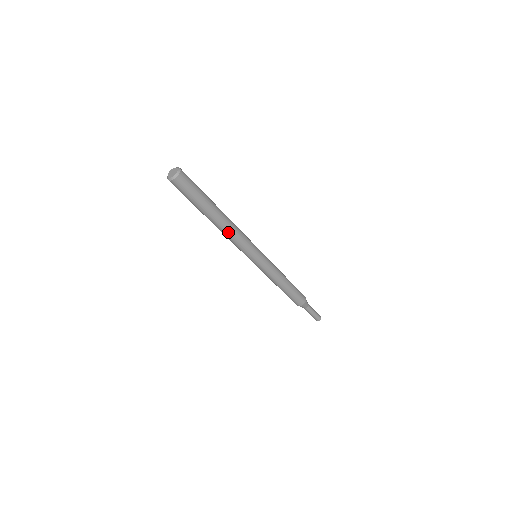
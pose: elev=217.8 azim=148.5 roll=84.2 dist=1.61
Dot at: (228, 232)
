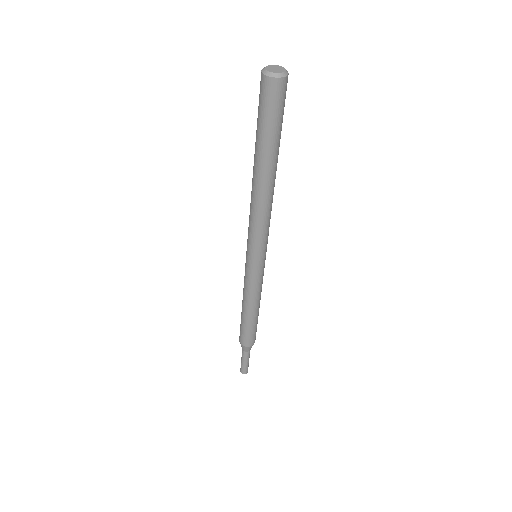
Dot at: (265, 203)
